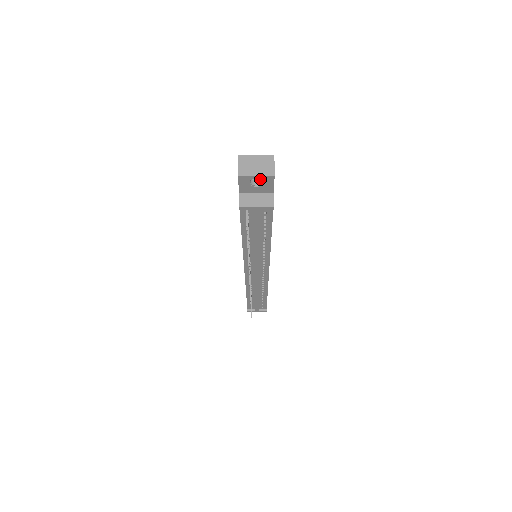
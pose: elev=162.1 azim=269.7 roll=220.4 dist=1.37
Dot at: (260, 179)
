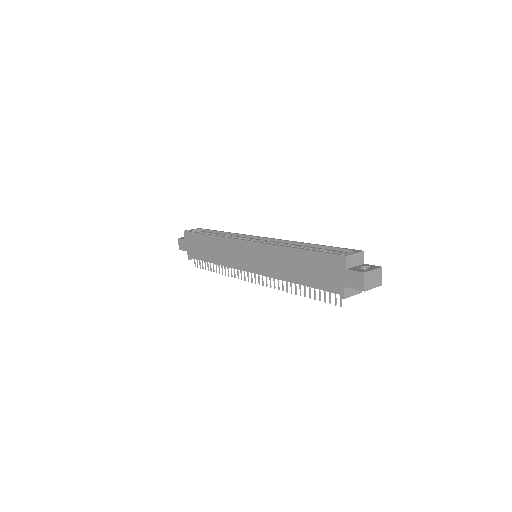
Dot at: occluded
